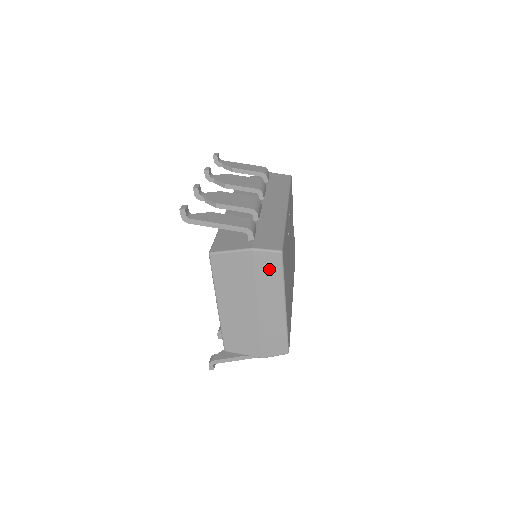
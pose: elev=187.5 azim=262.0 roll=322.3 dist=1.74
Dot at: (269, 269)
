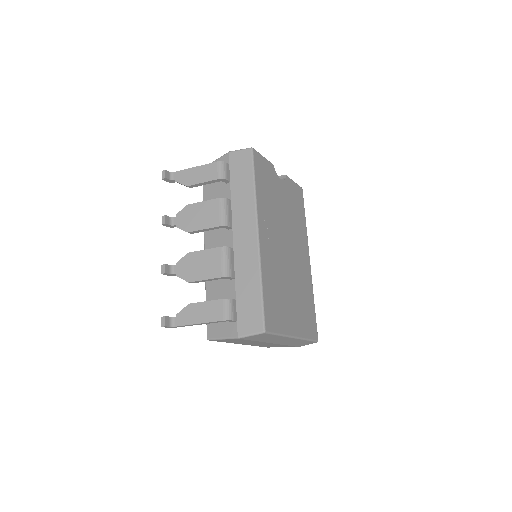
Dot at: (262, 337)
